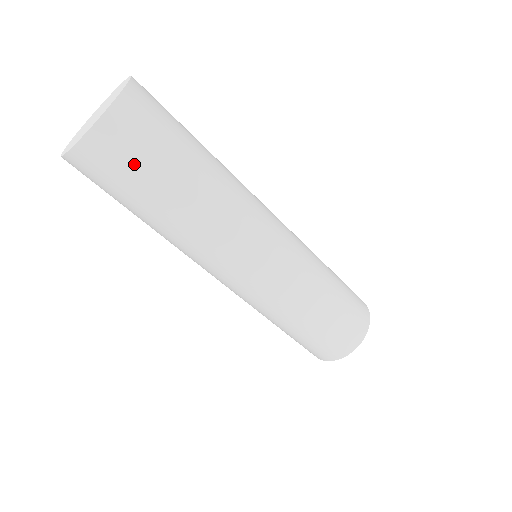
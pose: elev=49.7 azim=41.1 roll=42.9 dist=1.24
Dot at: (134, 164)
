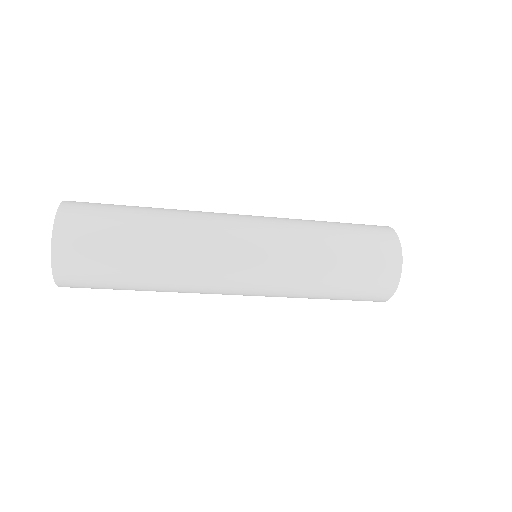
Dot at: (100, 288)
